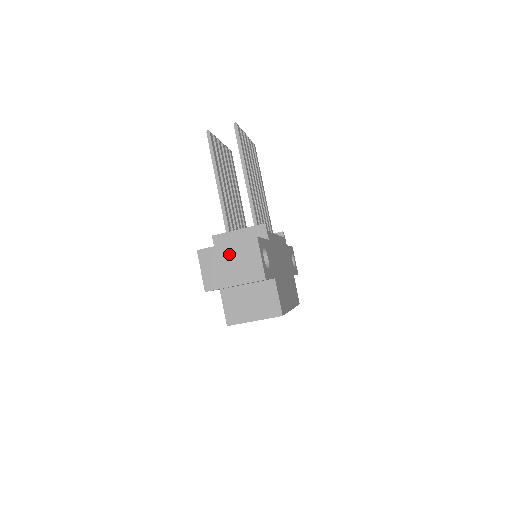
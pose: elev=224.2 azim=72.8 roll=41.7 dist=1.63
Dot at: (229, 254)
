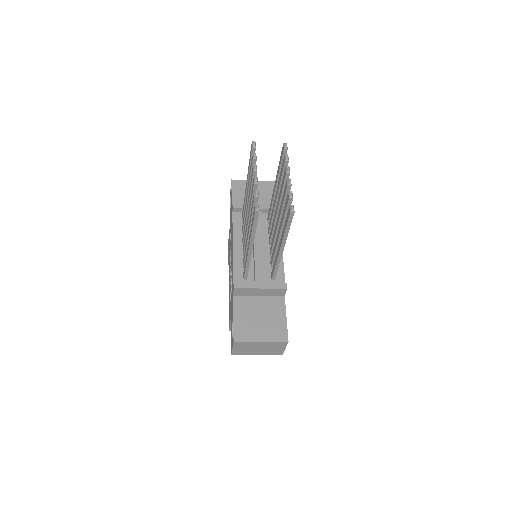
Dot at: (261, 345)
